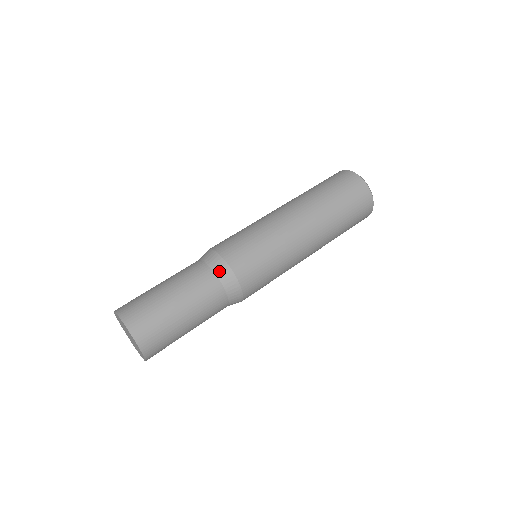
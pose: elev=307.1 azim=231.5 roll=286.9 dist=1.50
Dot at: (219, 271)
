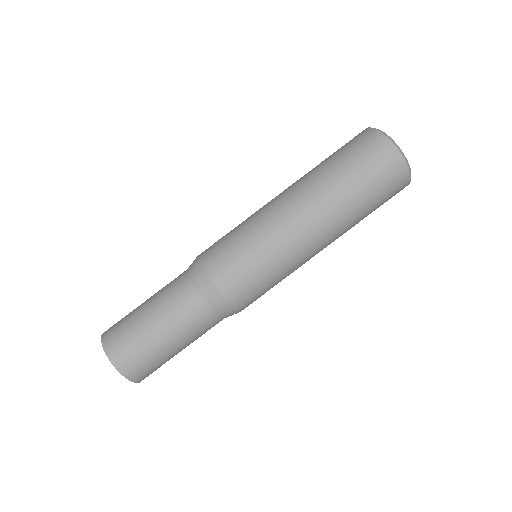
Dot at: (205, 292)
